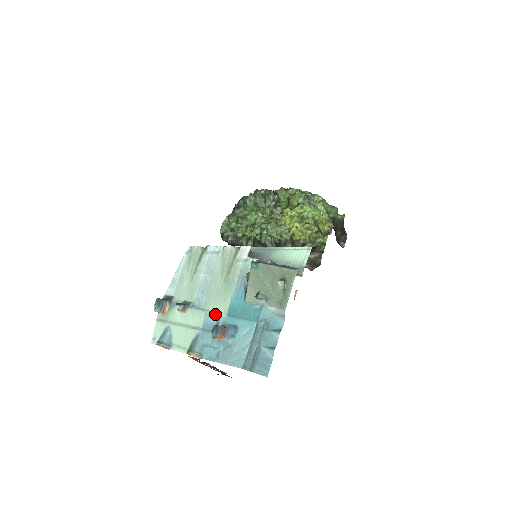
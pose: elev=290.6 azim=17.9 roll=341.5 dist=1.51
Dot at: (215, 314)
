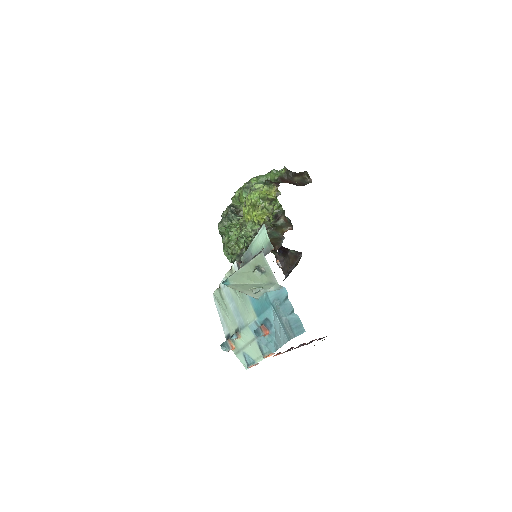
Dot at: (252, 323)
